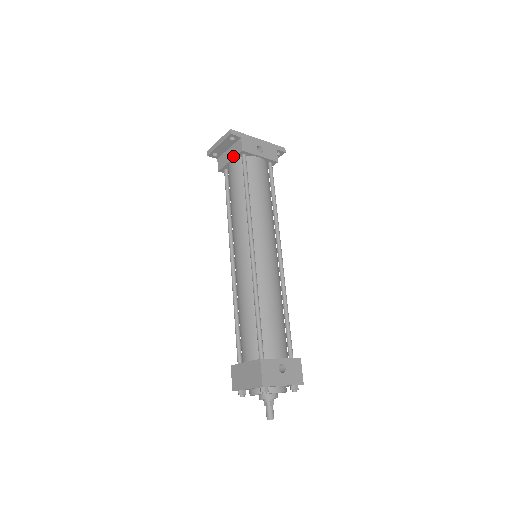
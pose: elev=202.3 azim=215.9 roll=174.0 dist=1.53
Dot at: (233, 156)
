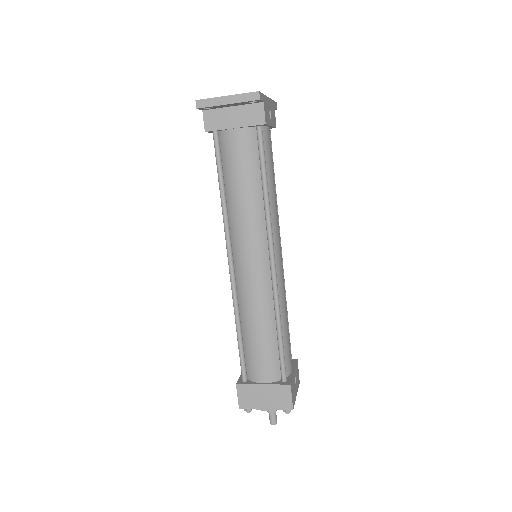
Dot at: (244, 124)
